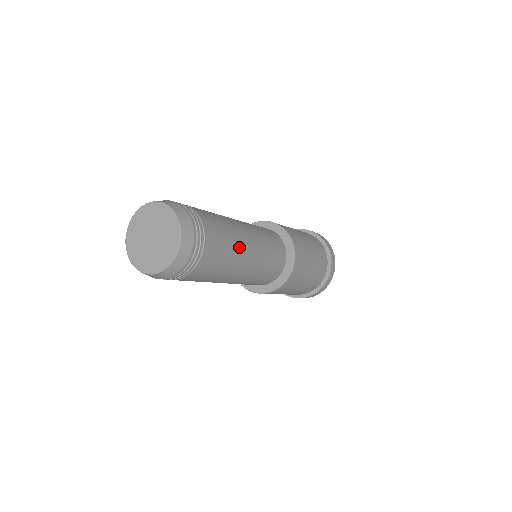
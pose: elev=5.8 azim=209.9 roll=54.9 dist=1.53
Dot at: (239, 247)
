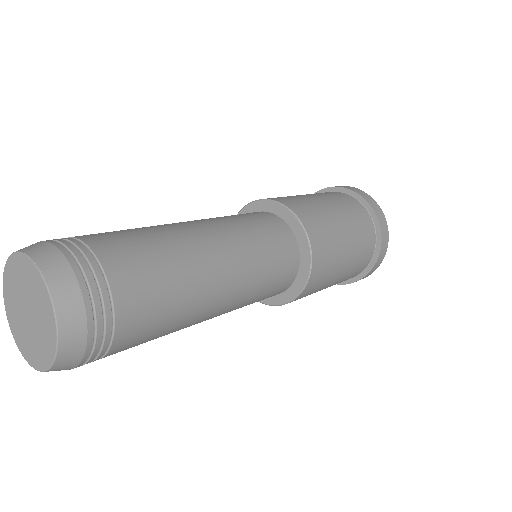
Dot at: (197, 303)
